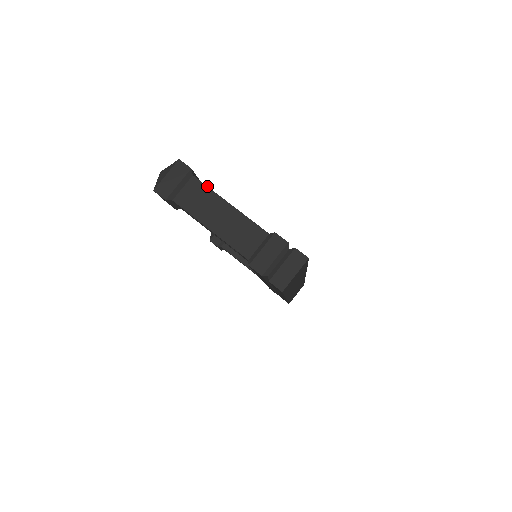
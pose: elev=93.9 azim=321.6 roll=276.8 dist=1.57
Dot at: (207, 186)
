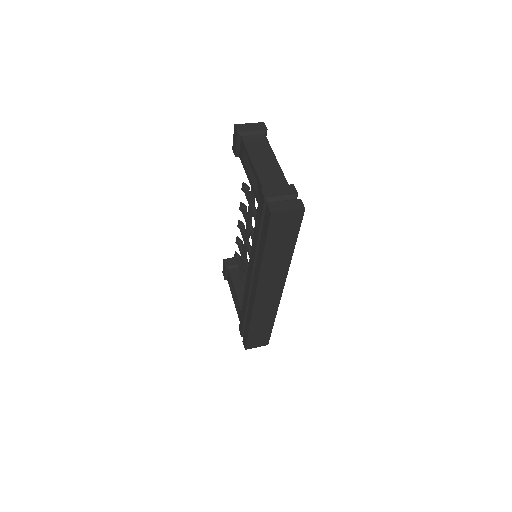
Dot at: occluded
